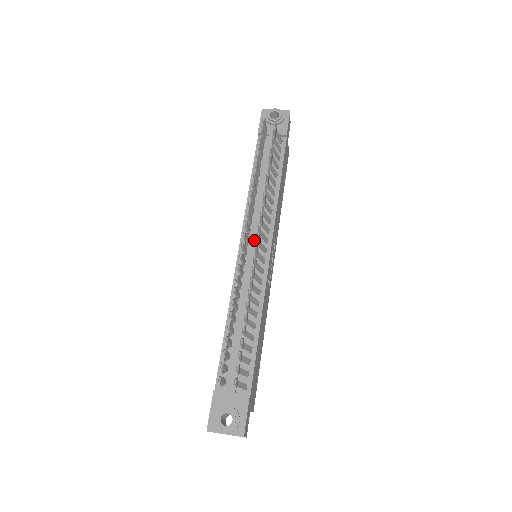
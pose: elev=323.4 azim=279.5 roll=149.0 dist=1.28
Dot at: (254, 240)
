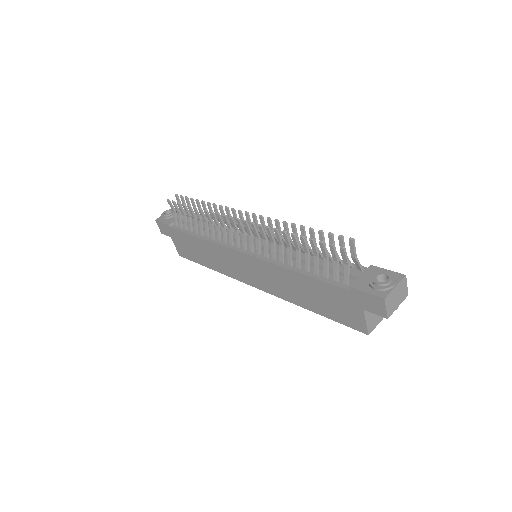
Dot at: occluded
